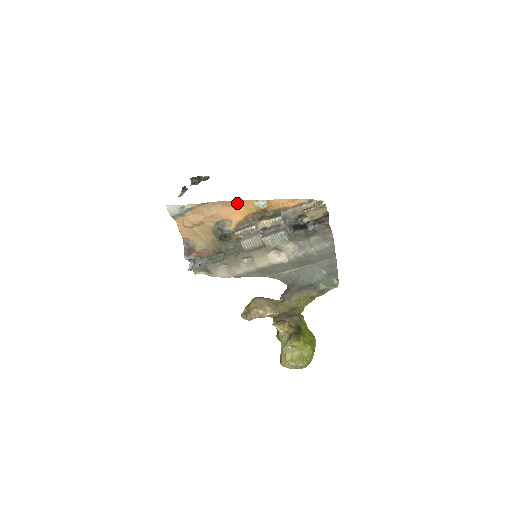
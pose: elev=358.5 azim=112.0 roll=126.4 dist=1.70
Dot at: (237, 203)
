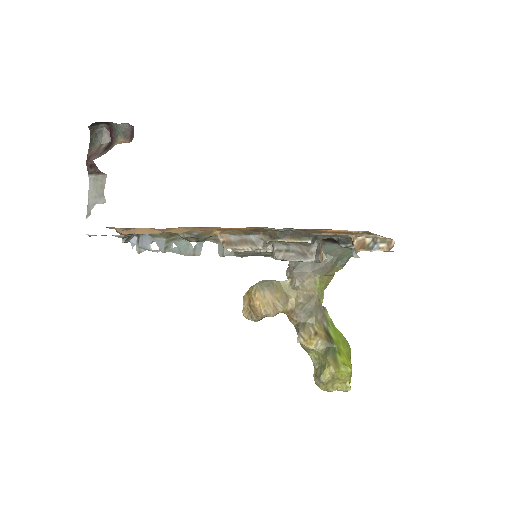
Dot at: occluded
